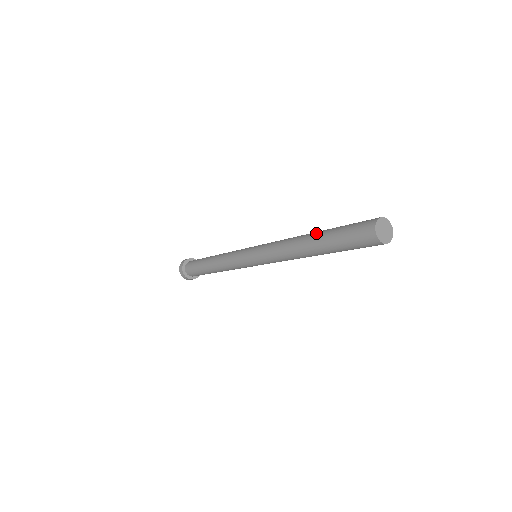
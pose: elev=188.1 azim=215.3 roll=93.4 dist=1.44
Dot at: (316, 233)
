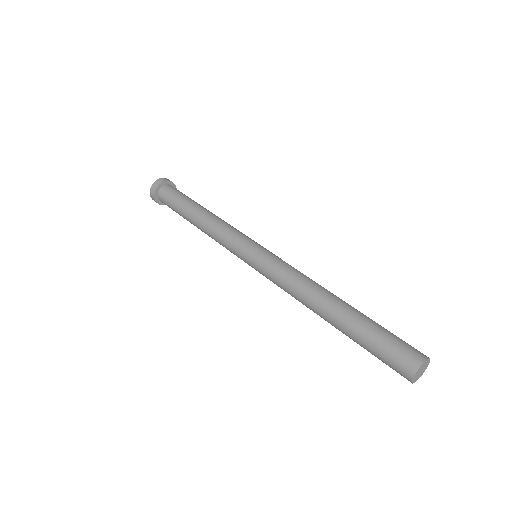
Dot at: (339, 315)
